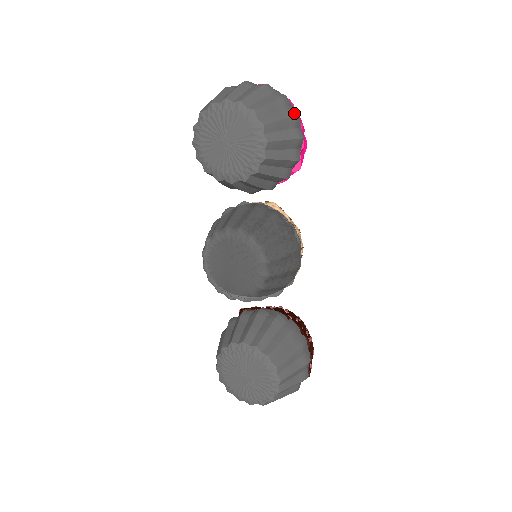
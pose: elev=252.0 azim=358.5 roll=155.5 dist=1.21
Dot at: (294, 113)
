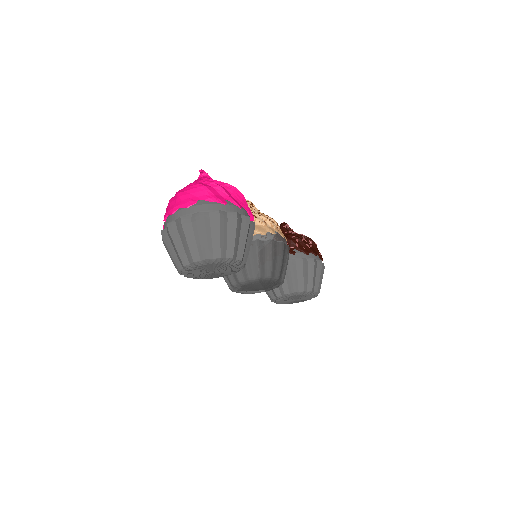
Dot at: (234, 217)
